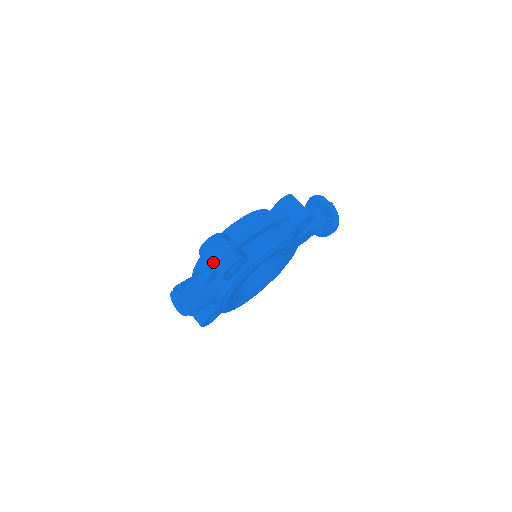
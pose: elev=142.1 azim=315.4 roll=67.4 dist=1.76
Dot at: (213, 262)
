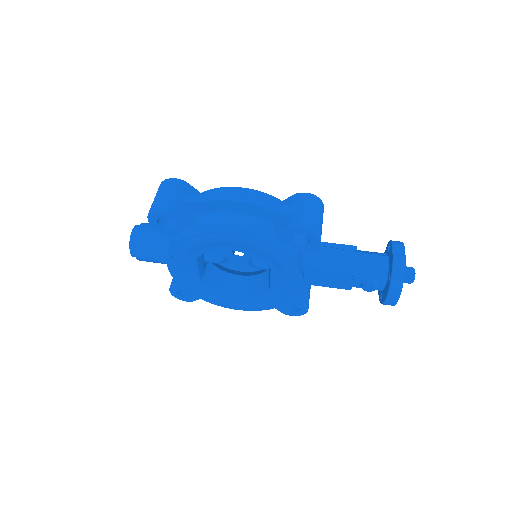
Dot at: occluded
